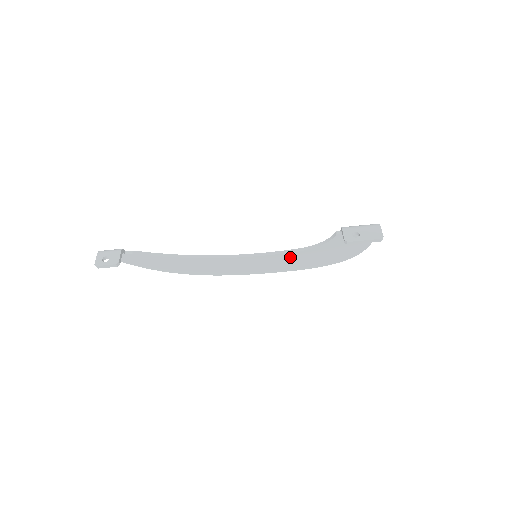
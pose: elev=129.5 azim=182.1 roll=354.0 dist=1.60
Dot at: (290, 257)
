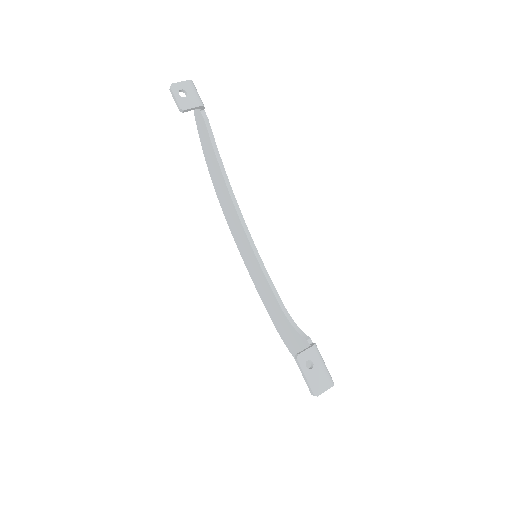
Dot at: (270, 293)
